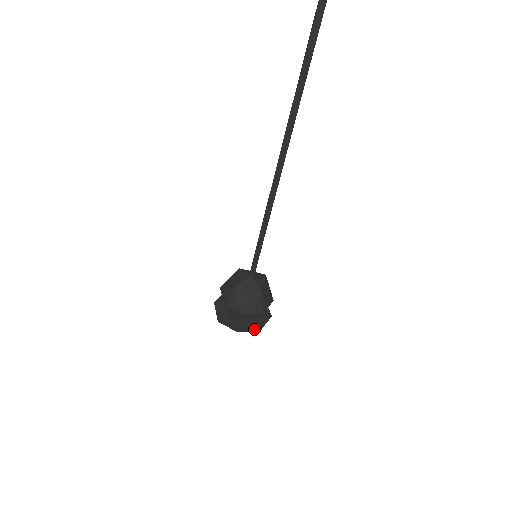
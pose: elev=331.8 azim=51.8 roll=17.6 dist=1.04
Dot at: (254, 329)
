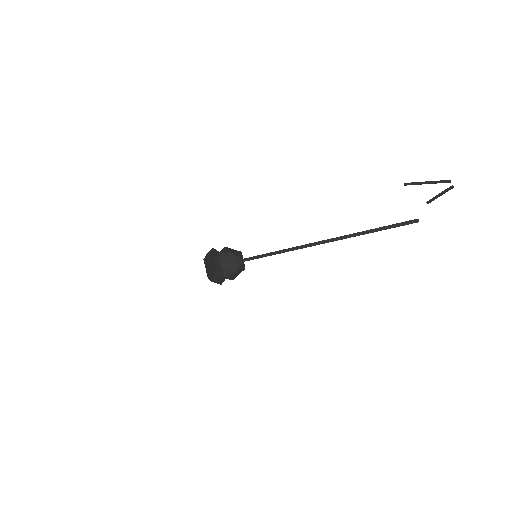
Dot at: (225, 278)
